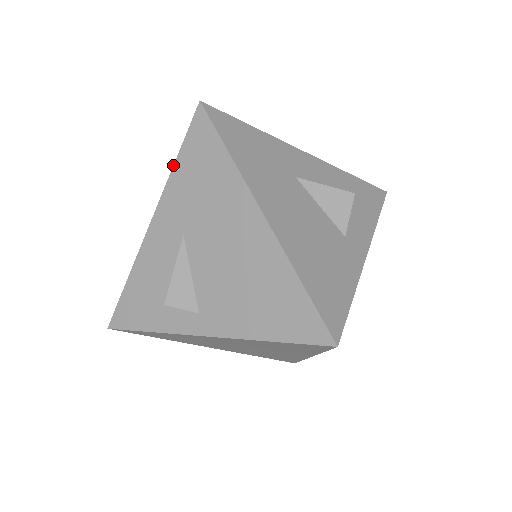
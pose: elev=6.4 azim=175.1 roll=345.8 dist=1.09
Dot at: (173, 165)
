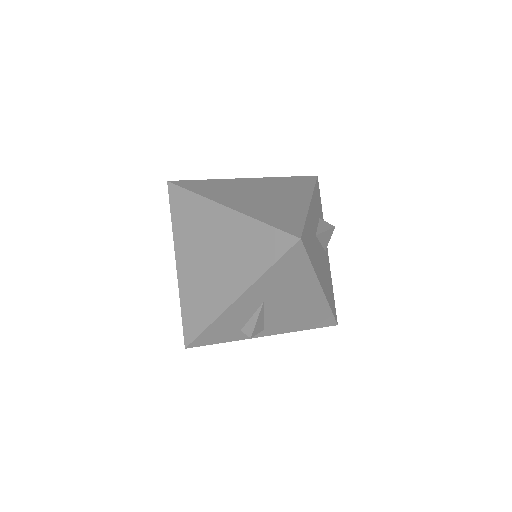
Dot at: (266, 271)
